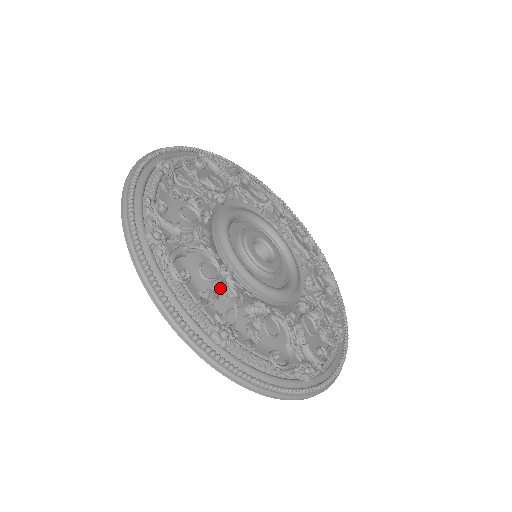
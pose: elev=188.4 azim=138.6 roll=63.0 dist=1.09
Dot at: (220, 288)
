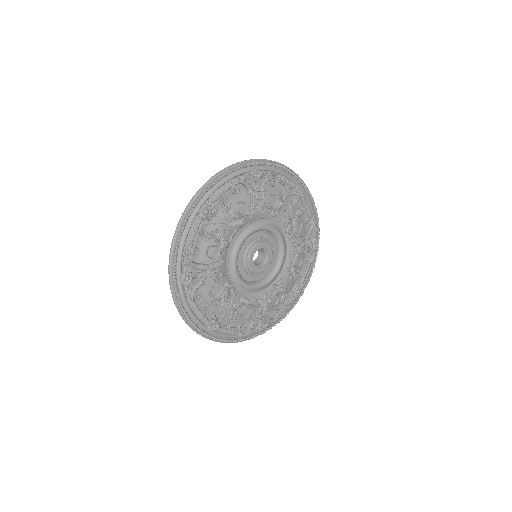
Dot at: (219, 301)
